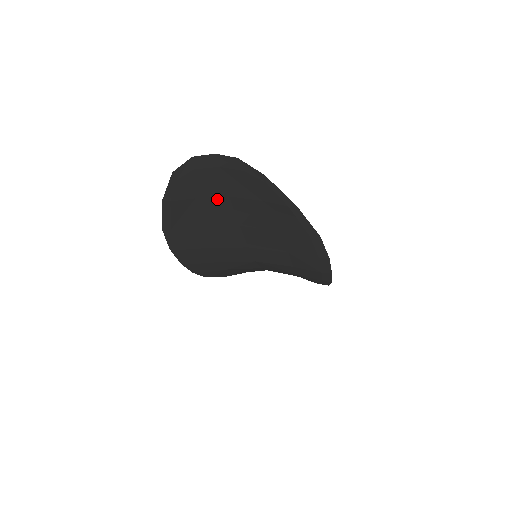
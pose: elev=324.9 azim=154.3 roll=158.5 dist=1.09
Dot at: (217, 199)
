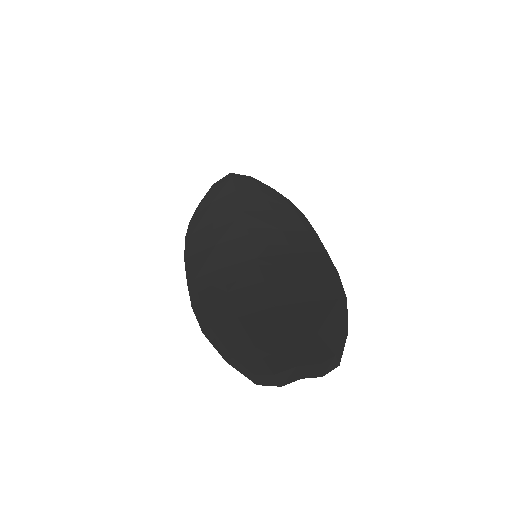
Dot at: (274, 342)
